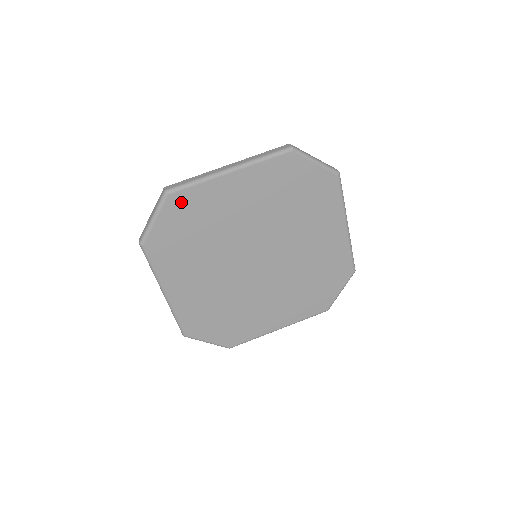
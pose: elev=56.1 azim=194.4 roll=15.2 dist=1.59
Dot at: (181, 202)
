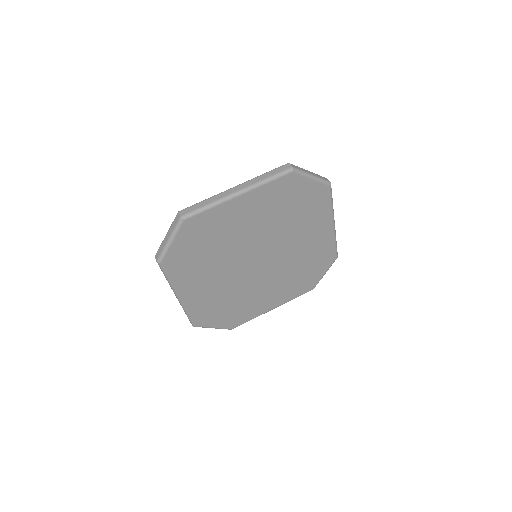
Dot at: (195, 225)
